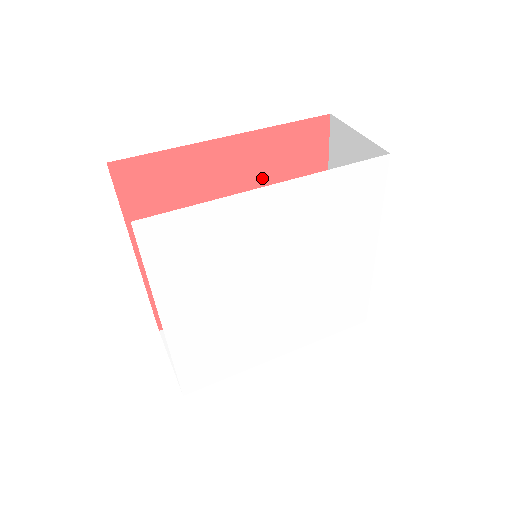
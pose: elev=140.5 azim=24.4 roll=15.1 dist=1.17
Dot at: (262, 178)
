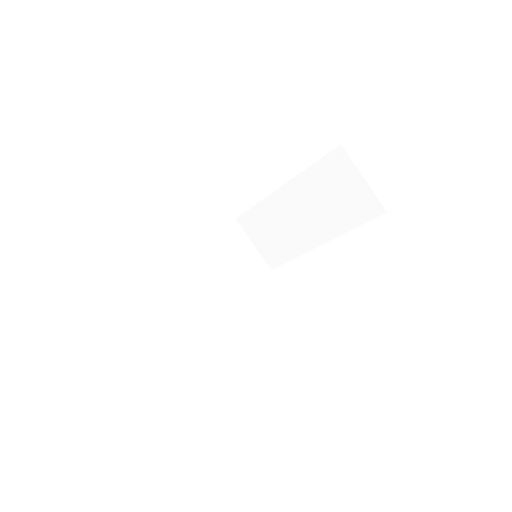
Dot at: occluded
